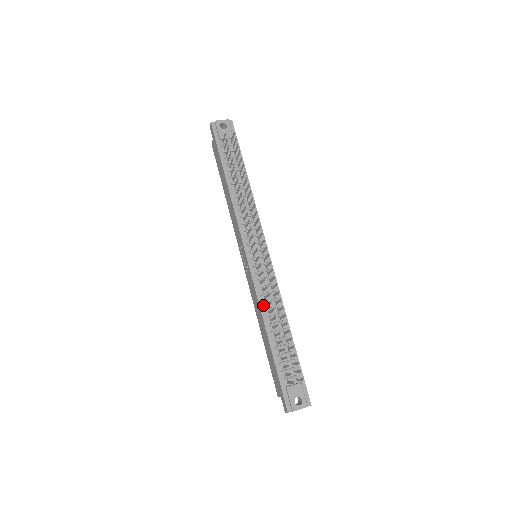
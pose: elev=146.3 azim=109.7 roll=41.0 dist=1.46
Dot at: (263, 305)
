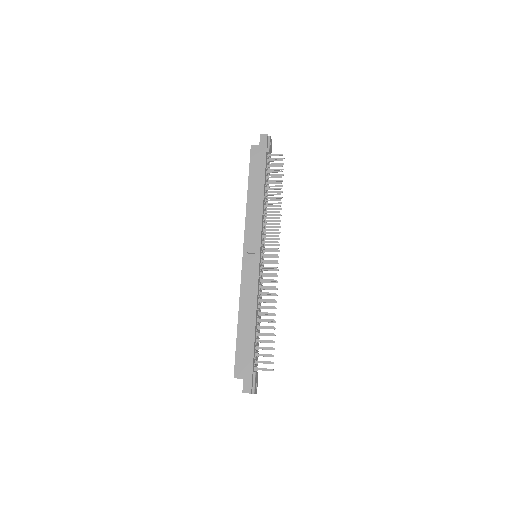
Dot at: (258, 298)
